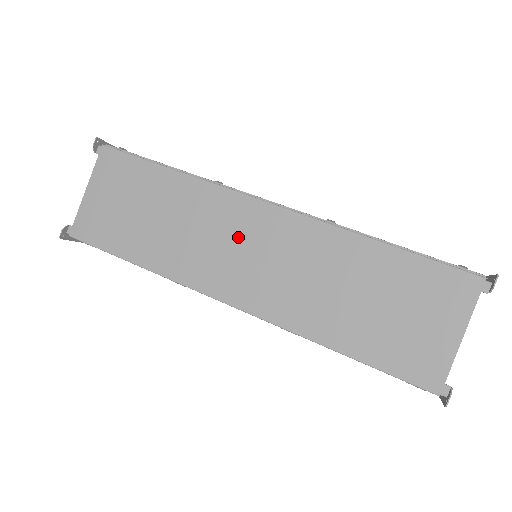
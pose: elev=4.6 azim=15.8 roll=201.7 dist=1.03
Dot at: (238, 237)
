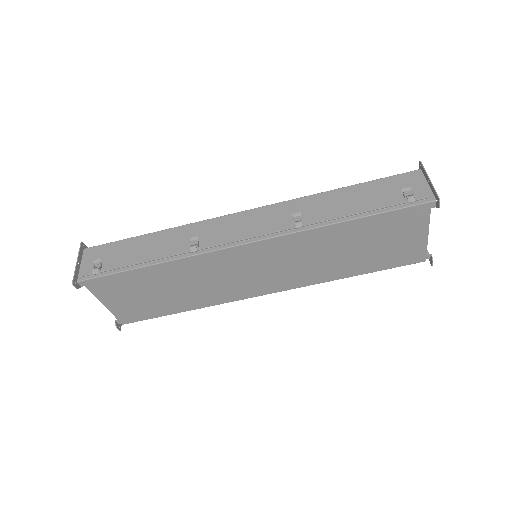
Dot at: (241, 269)
